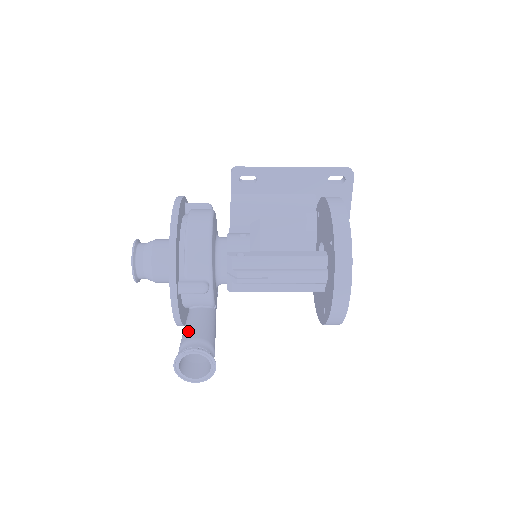
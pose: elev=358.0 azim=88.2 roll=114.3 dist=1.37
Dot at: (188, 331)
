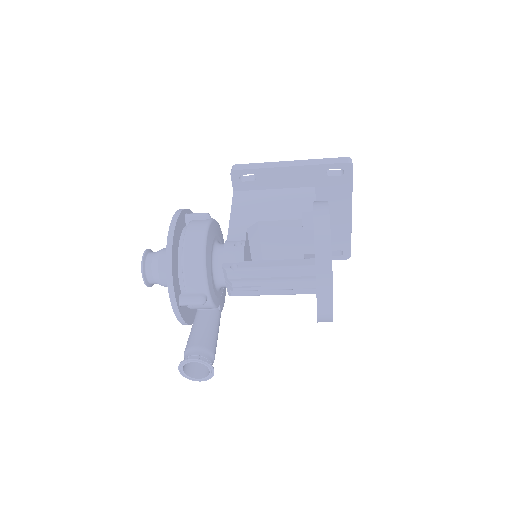
Dot at: (191, 337)
